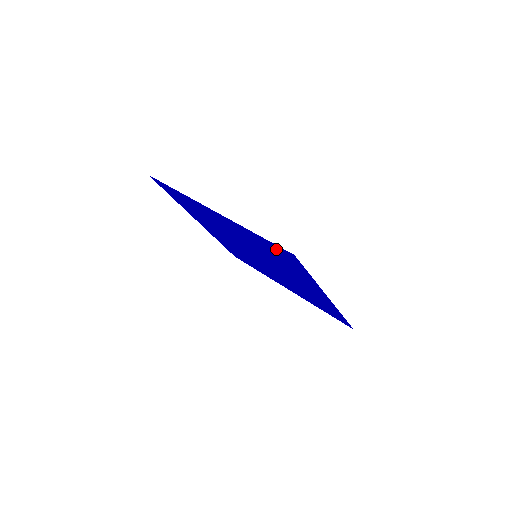
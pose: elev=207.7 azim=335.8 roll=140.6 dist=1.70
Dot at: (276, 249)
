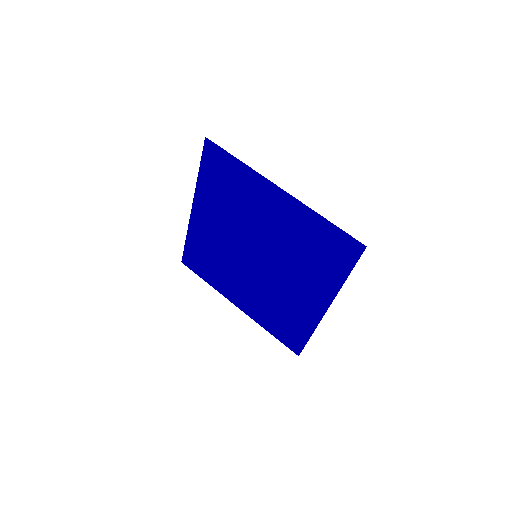
Dot at: (337, 241)
